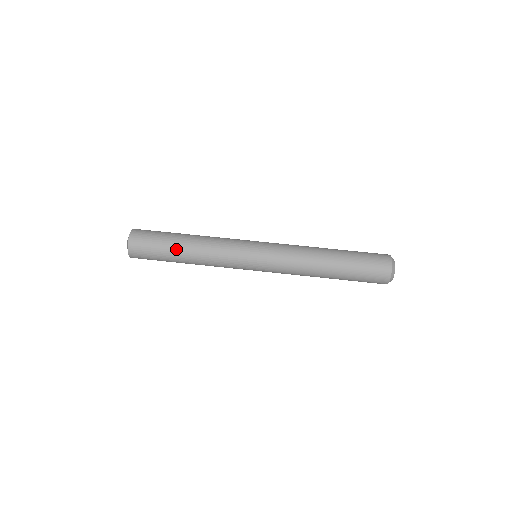
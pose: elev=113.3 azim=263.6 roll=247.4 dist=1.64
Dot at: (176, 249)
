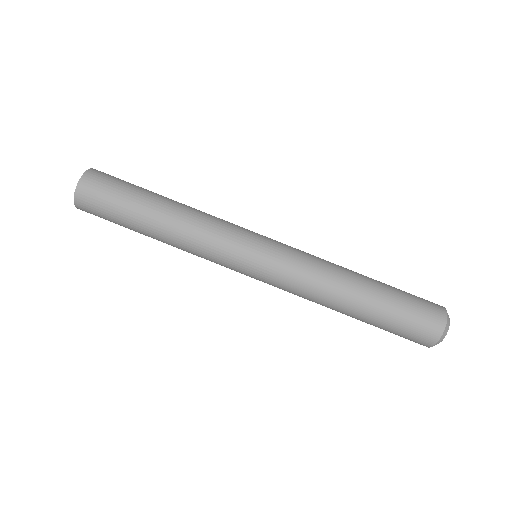
Dot at: (141, 231)
